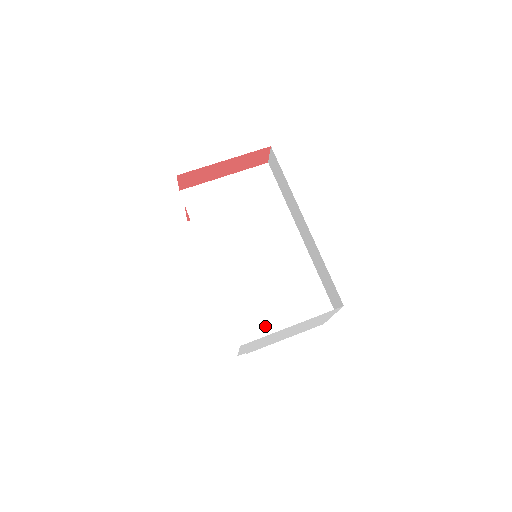
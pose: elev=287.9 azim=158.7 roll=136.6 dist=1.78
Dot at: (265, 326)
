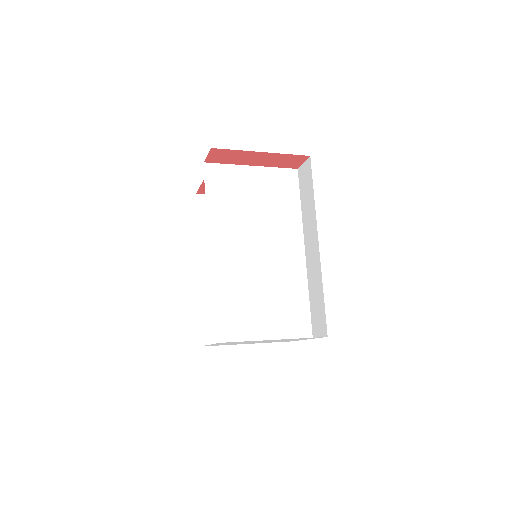
Dot at: (244, 328)
